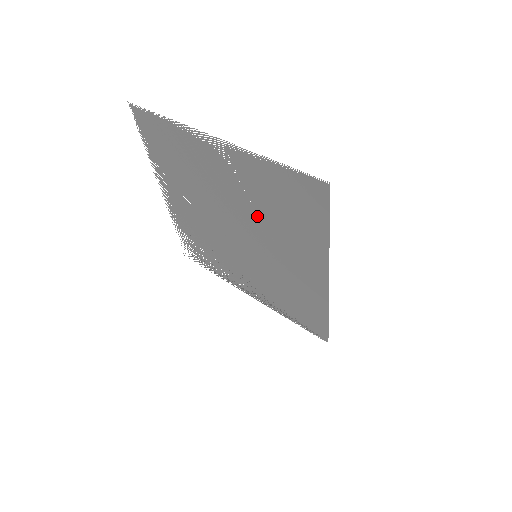
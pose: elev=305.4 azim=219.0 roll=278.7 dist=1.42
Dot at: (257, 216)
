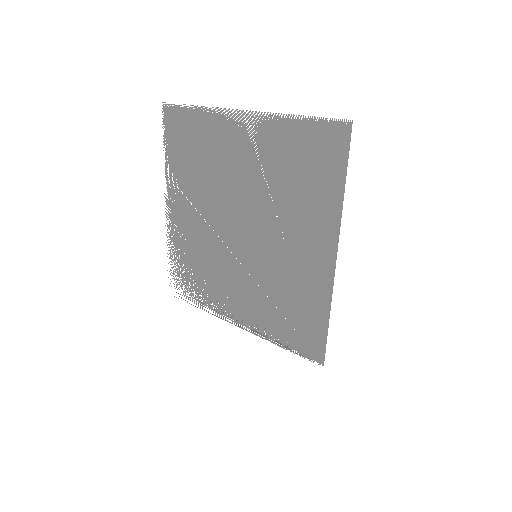
Dot at: (268, 196)
